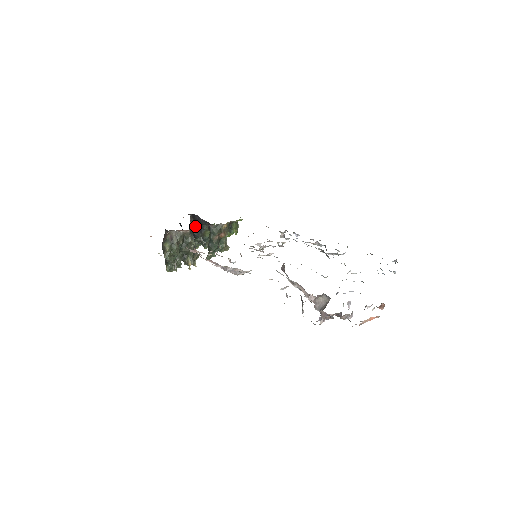
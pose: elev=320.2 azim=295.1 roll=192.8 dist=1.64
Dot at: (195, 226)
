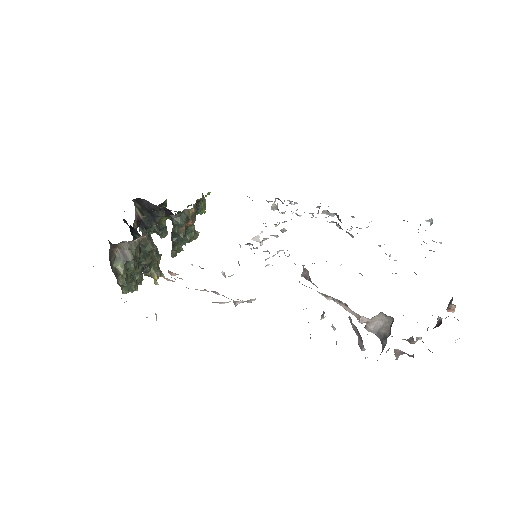
Dot at: (144, 214)
